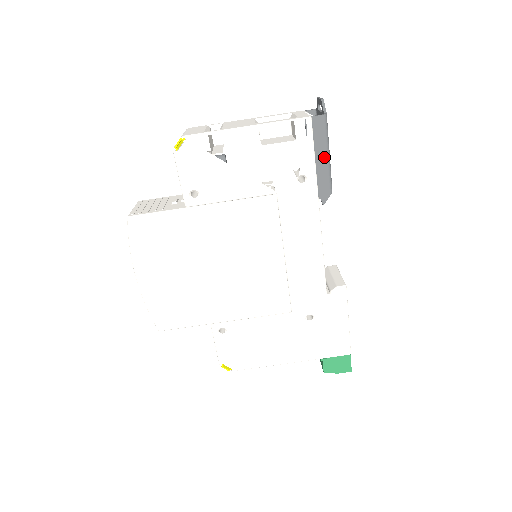
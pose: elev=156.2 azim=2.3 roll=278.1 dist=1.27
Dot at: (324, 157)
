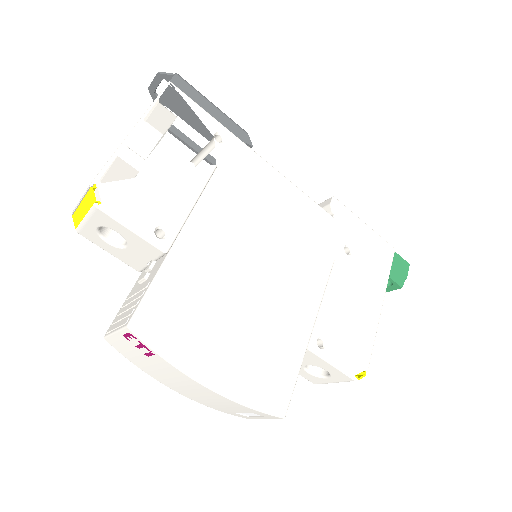
Dot at: (212, 107)
